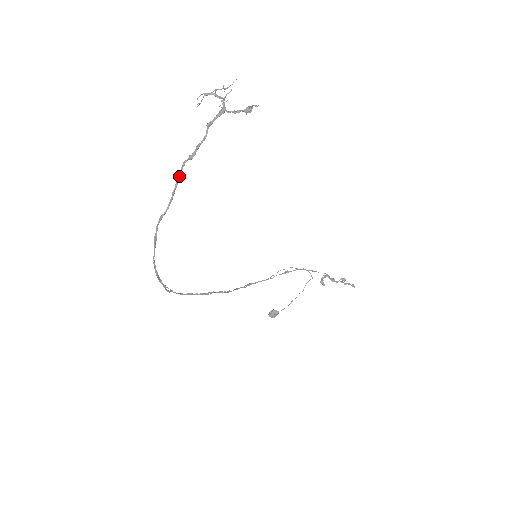
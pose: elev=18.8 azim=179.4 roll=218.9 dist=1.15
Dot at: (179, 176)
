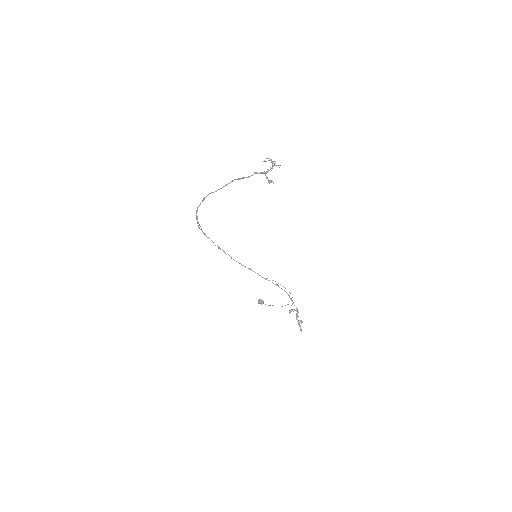
Dot at: (230, 182)
